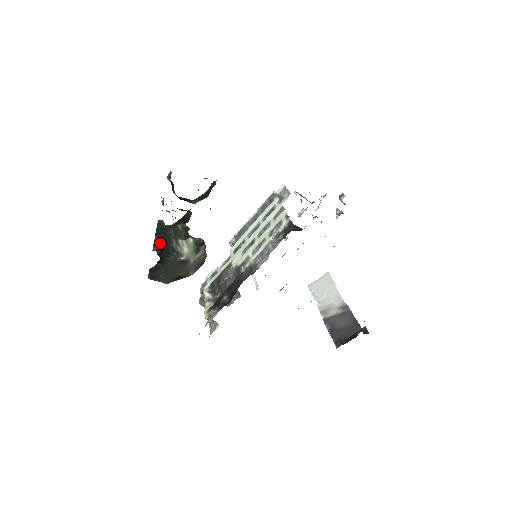
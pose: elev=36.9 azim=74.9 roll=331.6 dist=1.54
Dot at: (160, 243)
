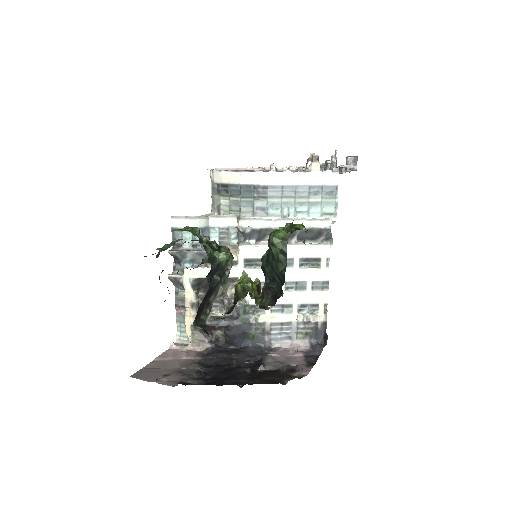
Dot at: (201, 304)
